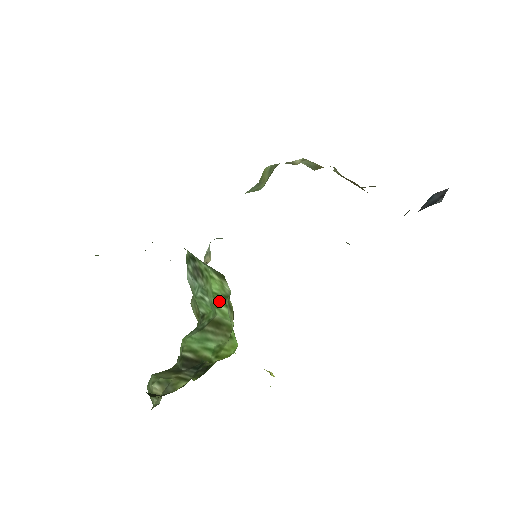
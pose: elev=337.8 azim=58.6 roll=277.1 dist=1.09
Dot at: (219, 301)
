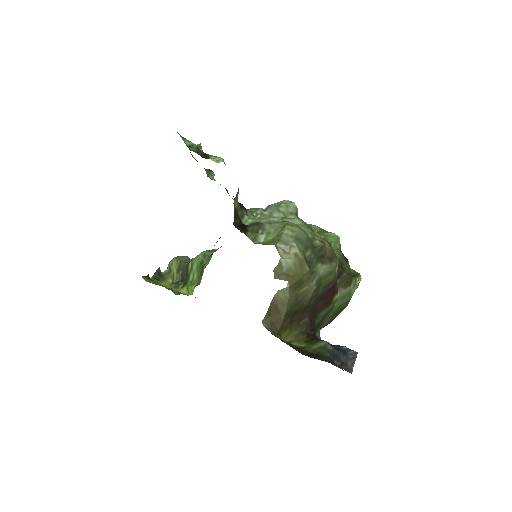
Dot at: occluded
